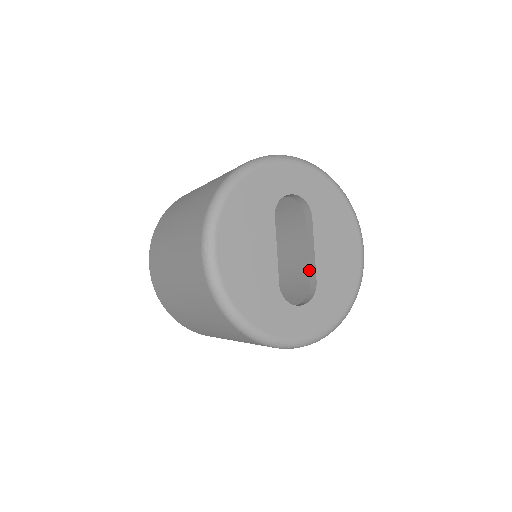
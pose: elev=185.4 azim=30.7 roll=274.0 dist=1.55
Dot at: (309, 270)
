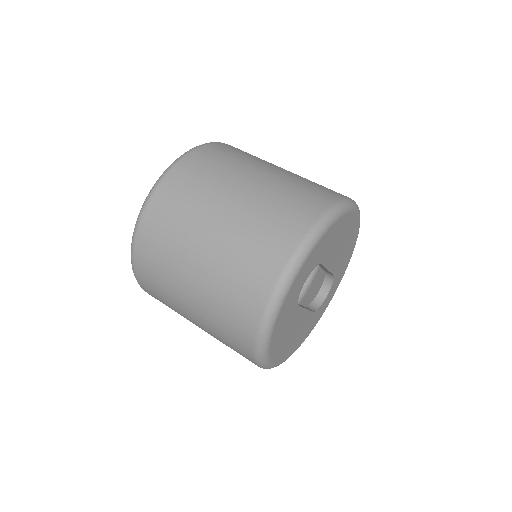
Dot at: (323, 269)
